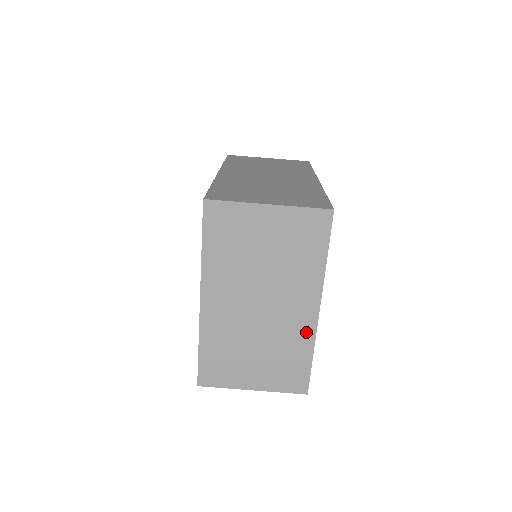
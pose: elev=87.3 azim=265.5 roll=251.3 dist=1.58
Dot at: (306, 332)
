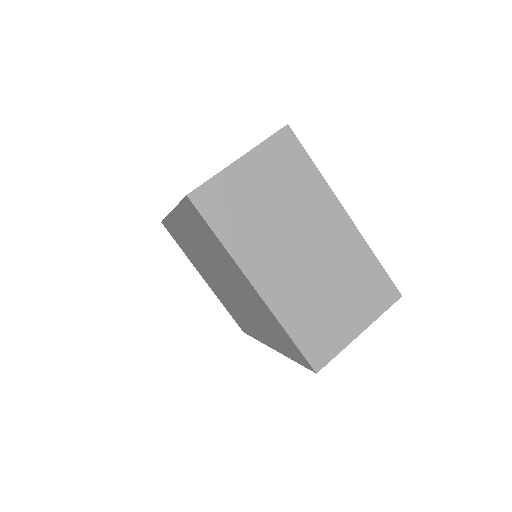
Dot at: (354, 241)
